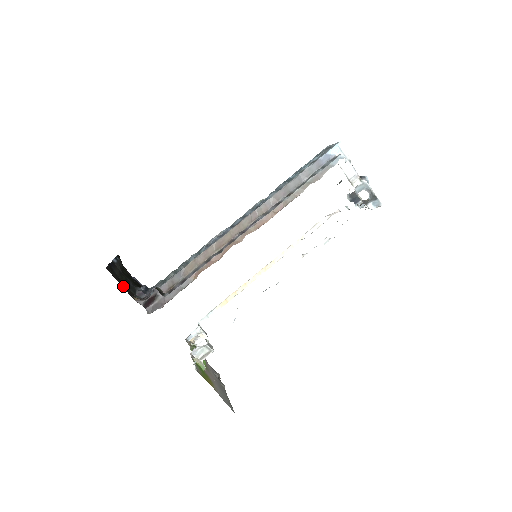
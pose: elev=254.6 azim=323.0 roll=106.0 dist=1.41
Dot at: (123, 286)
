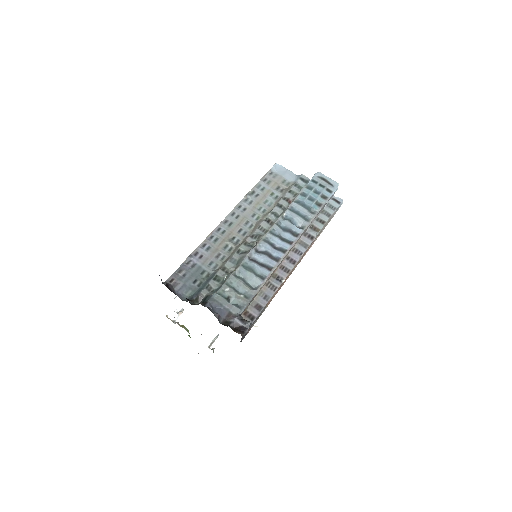
Dot at: occluded
